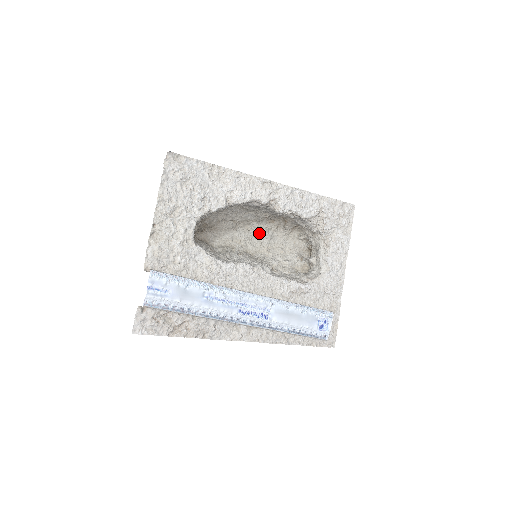
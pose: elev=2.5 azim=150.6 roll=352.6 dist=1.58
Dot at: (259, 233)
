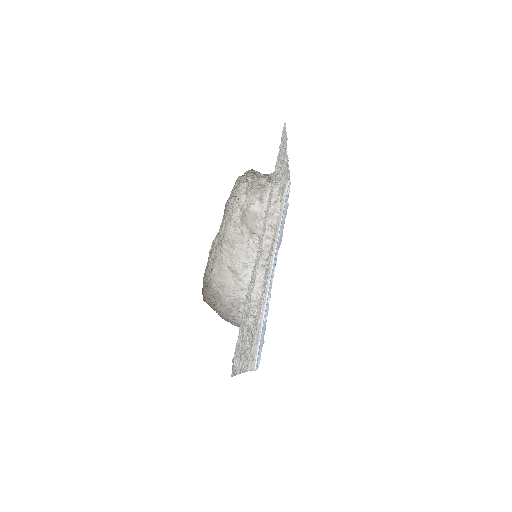
Dot at: occluded
